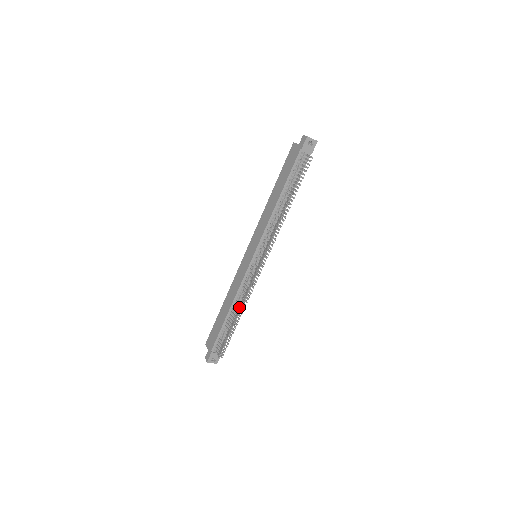
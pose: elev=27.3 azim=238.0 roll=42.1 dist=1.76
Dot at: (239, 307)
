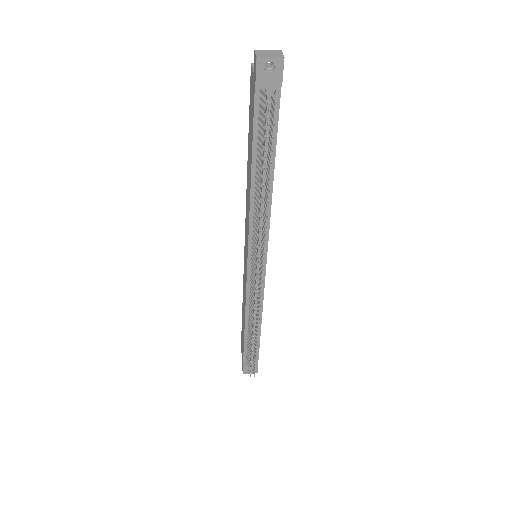
Dot at: (252, 325)
